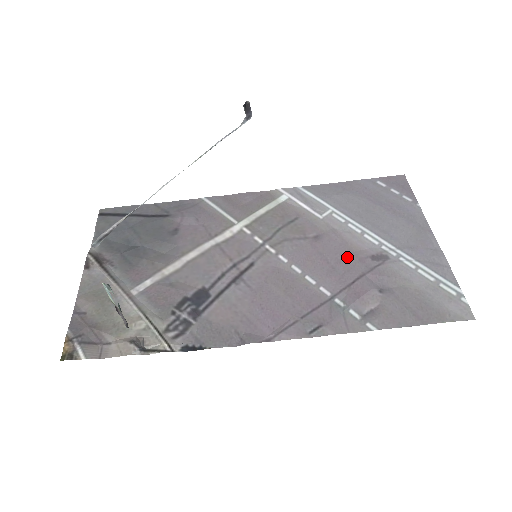
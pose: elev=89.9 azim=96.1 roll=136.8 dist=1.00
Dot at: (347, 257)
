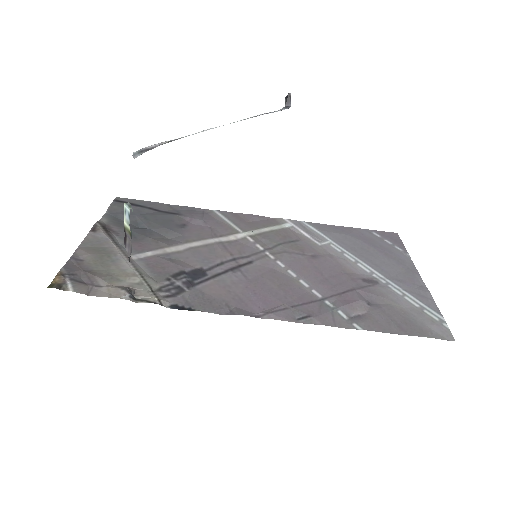
Dot at: (340, 275)
